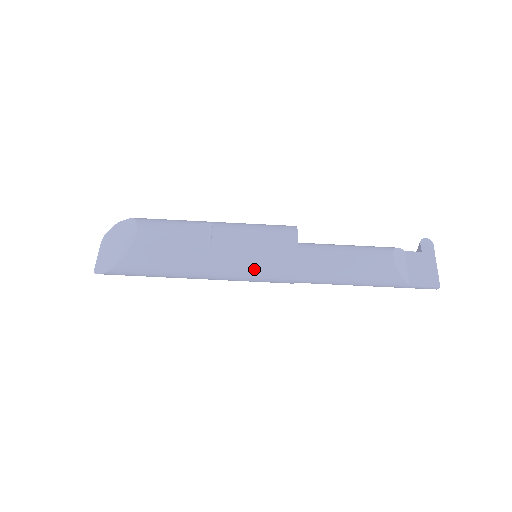
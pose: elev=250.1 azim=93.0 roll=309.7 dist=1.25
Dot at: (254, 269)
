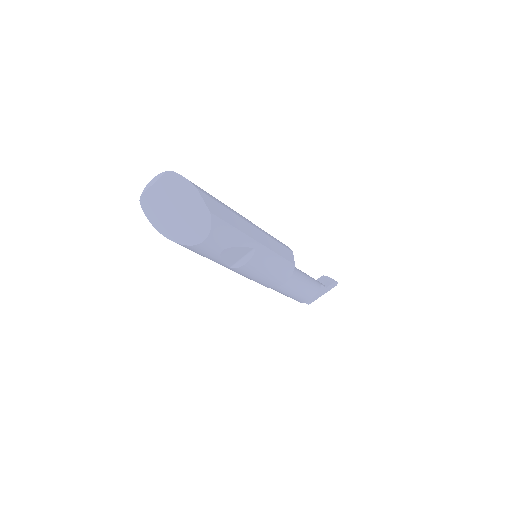
Dot at: occluded
